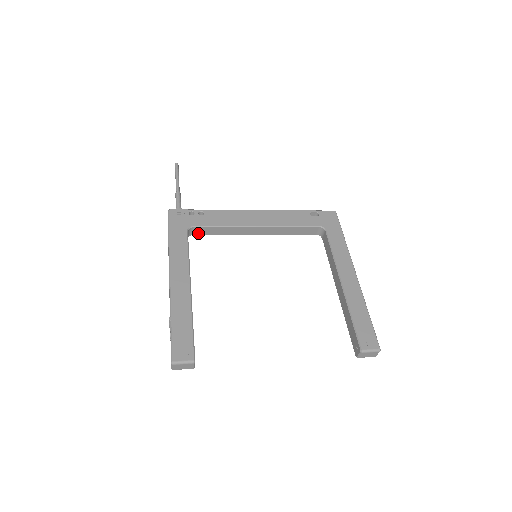
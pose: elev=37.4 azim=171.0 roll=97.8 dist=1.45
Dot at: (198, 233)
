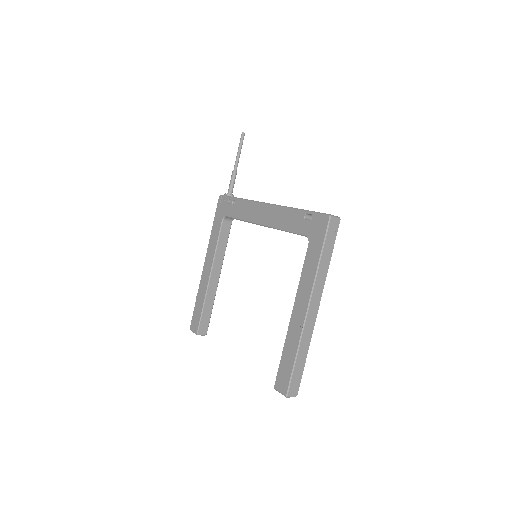
Dot at: occluded
